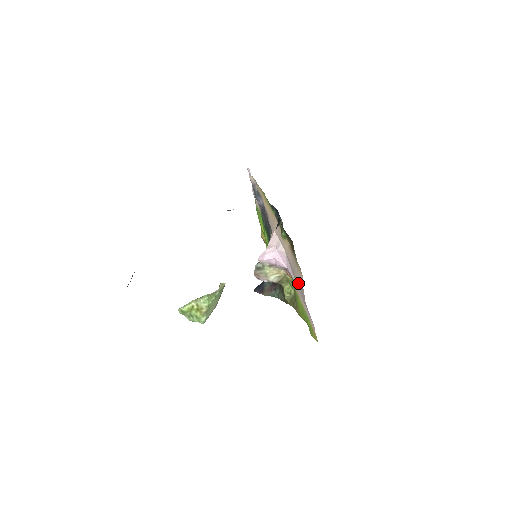
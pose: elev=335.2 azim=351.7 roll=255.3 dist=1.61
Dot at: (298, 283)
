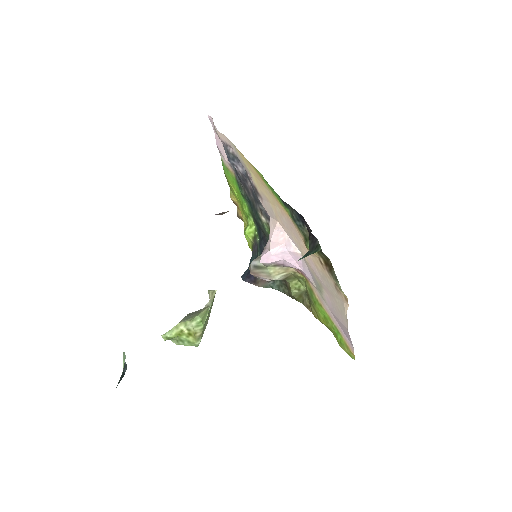
Dot at: (326, 296)
